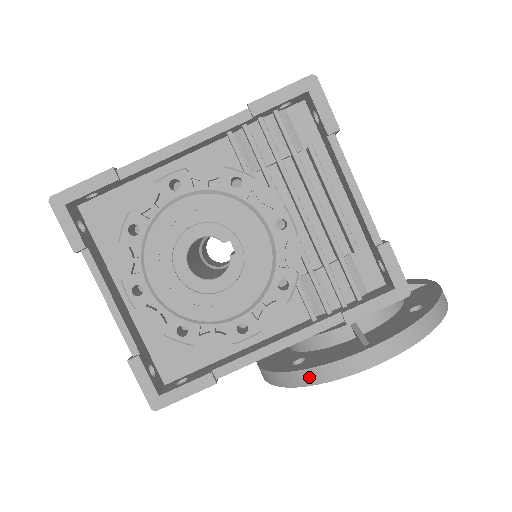
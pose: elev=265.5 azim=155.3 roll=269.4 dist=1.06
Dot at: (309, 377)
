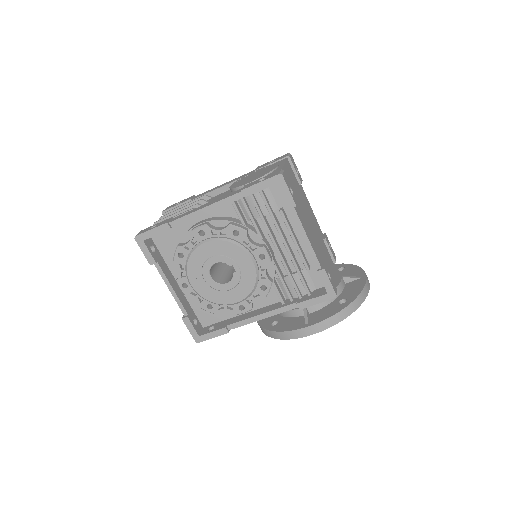
Dot at: (277, 335)
